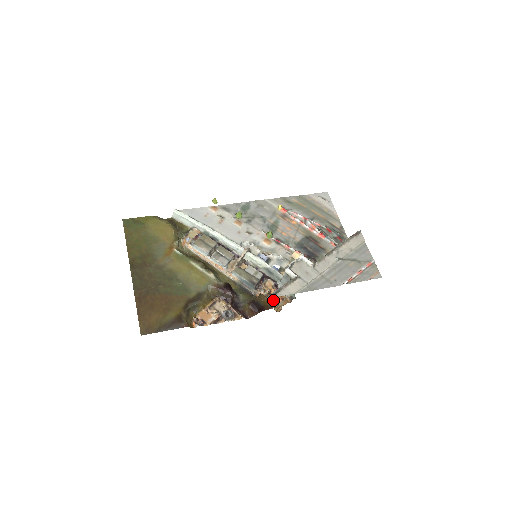
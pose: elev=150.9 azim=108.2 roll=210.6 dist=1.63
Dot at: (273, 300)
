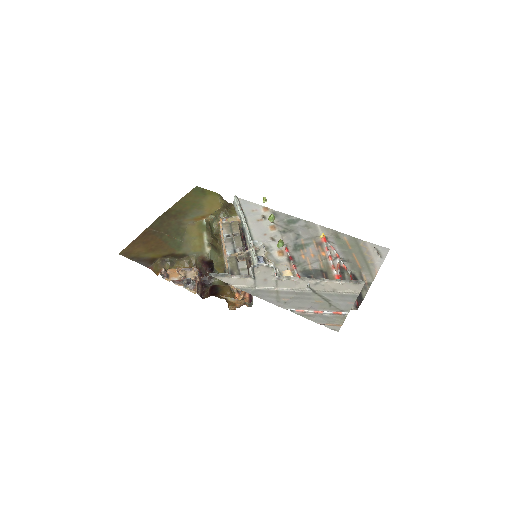
Dot at: occluded
